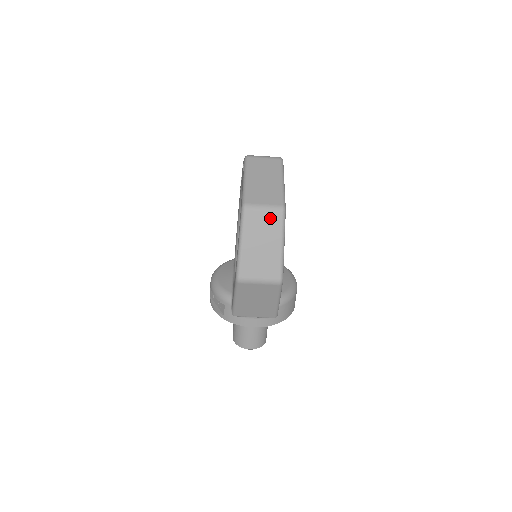
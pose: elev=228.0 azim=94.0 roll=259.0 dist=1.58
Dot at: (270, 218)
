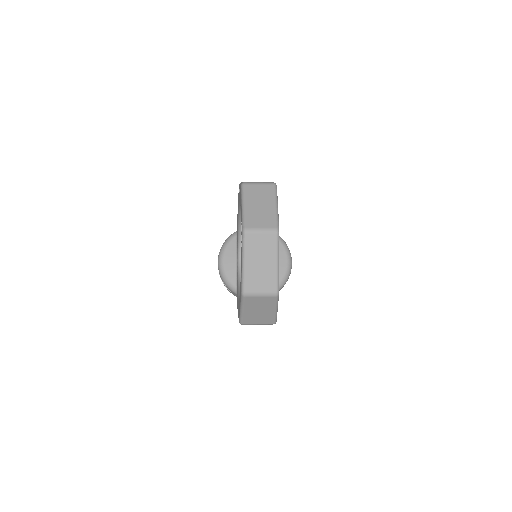
Dot at: (266, 300)
